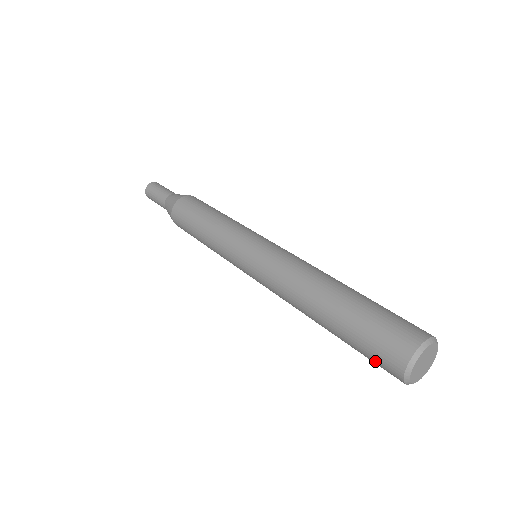
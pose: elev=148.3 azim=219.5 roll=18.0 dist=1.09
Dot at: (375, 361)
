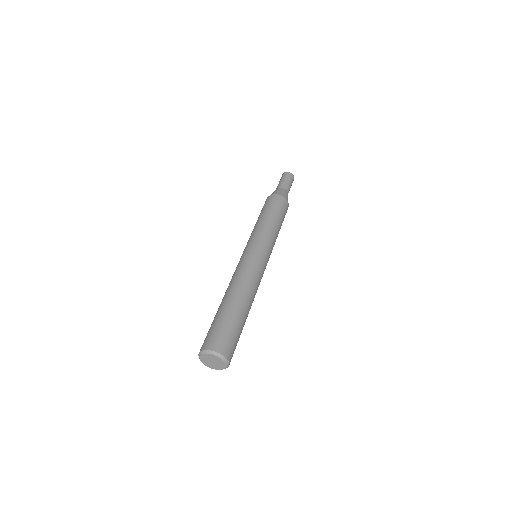
Dot at: occluded
